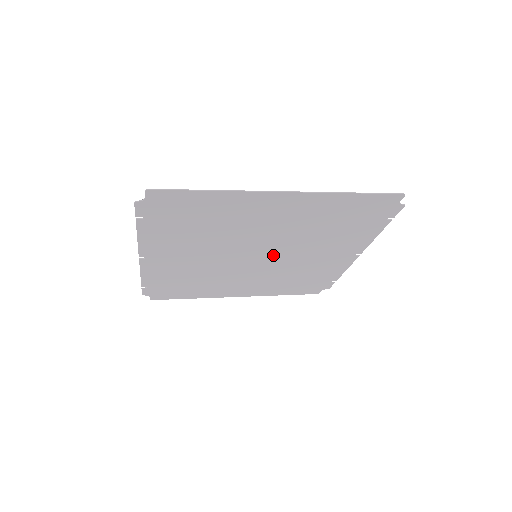
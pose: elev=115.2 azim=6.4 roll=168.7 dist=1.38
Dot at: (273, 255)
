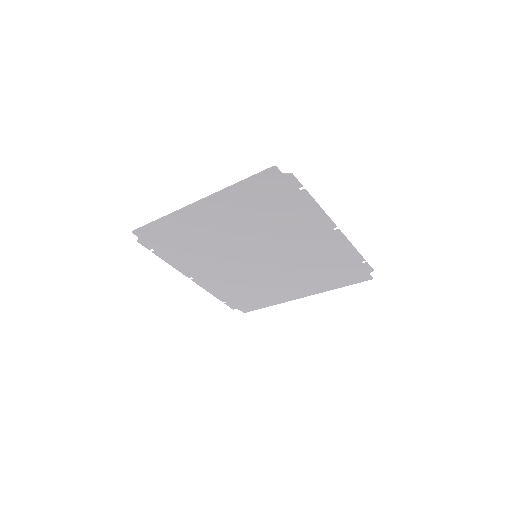
Dot at: (267, 251)
